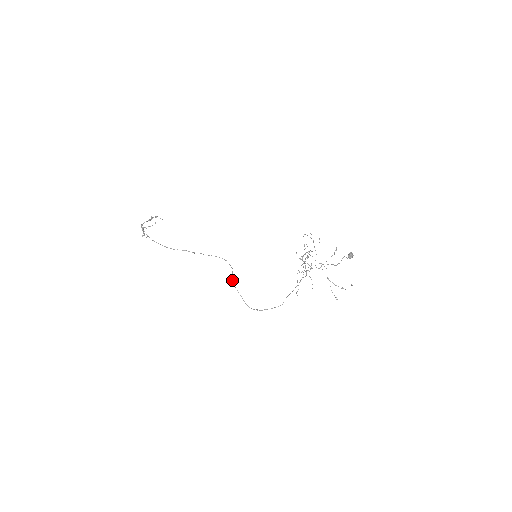
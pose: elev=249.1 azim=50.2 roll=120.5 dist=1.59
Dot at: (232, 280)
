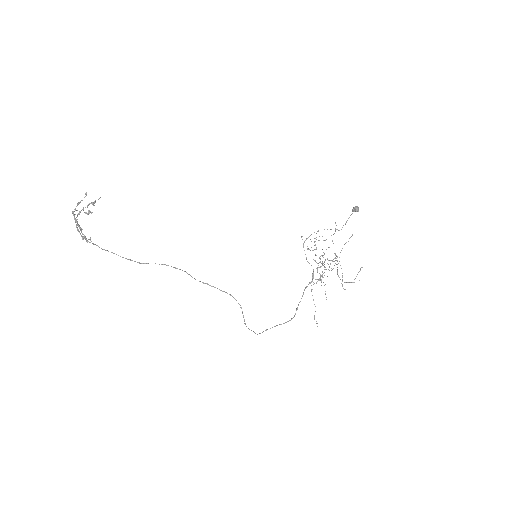
Dot at: (244, 323)
